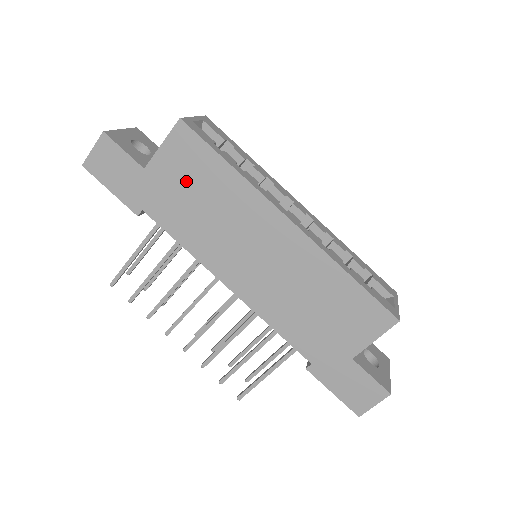
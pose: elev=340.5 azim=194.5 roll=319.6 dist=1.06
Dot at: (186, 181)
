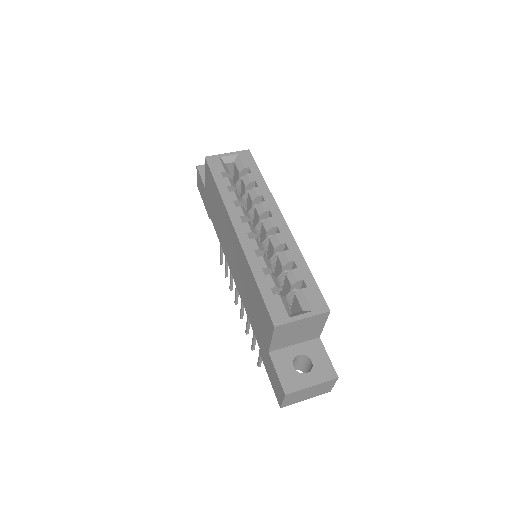
Dot at: (213, 198)
